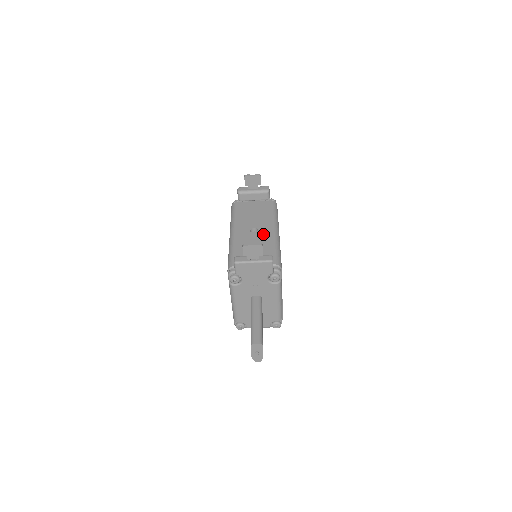
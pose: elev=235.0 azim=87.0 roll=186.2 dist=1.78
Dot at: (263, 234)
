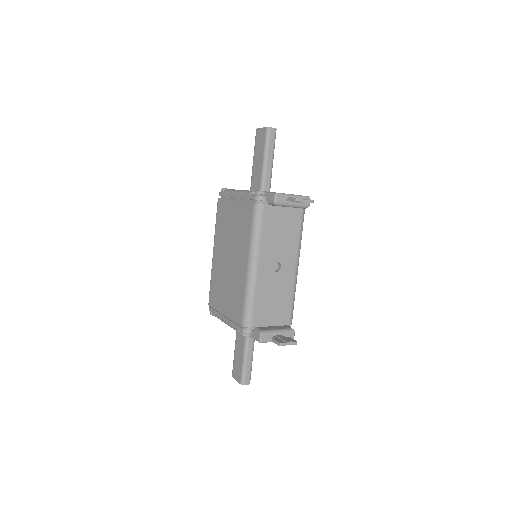
Dot at: (285, 275)
